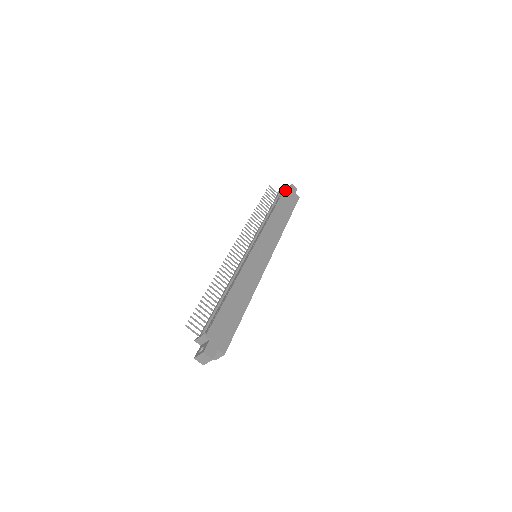
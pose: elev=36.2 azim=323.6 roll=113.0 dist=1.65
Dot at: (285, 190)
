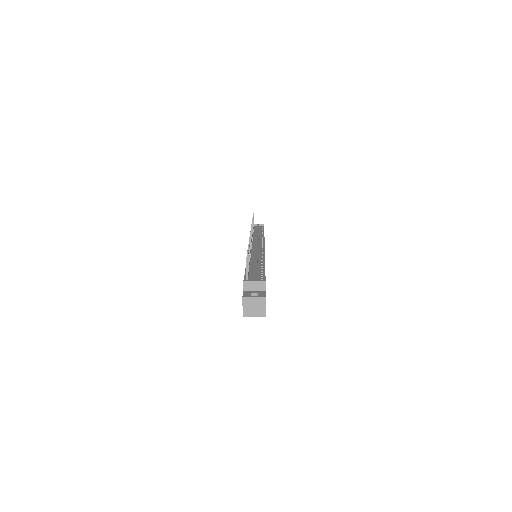
Dot at: occluded
